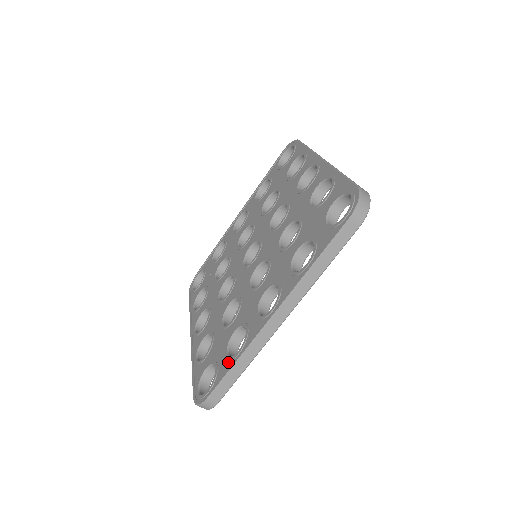
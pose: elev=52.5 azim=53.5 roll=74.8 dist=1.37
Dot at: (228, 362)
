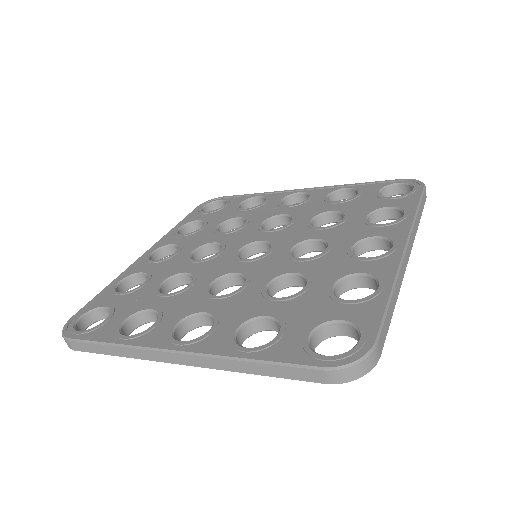
Dot at: (369, 302)
